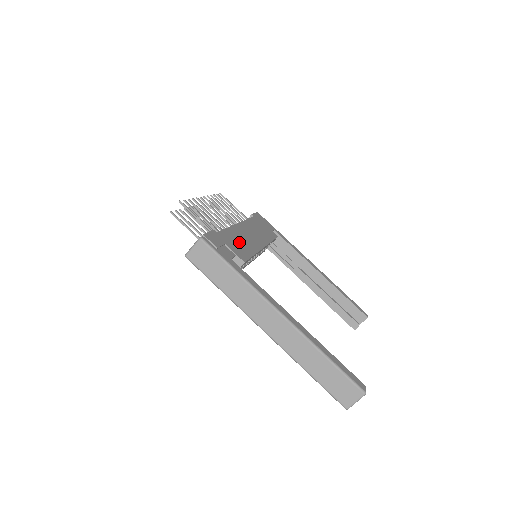
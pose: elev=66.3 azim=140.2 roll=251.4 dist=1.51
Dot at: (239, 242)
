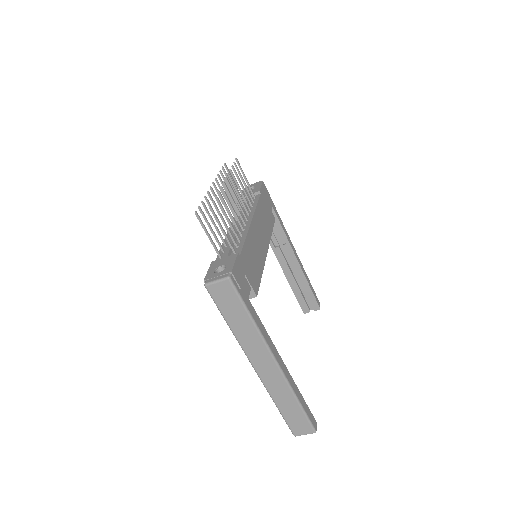
Dot at: (253, 260)
